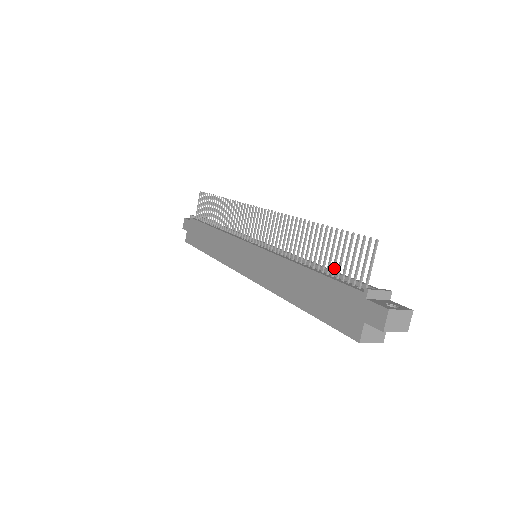
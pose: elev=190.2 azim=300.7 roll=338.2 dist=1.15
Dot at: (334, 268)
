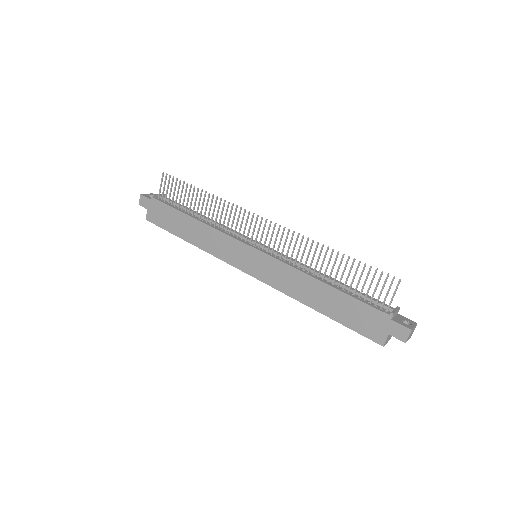
Dot at: occluded
